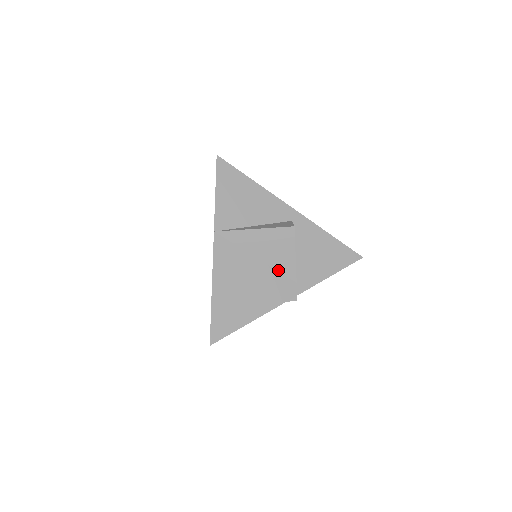
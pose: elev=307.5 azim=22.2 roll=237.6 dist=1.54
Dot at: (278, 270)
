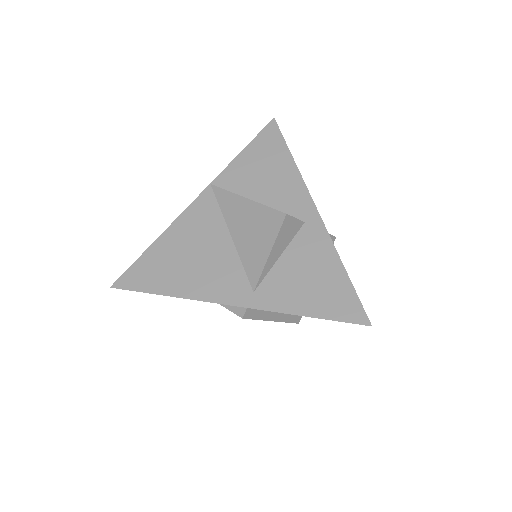
Dot at: (243, 263)
